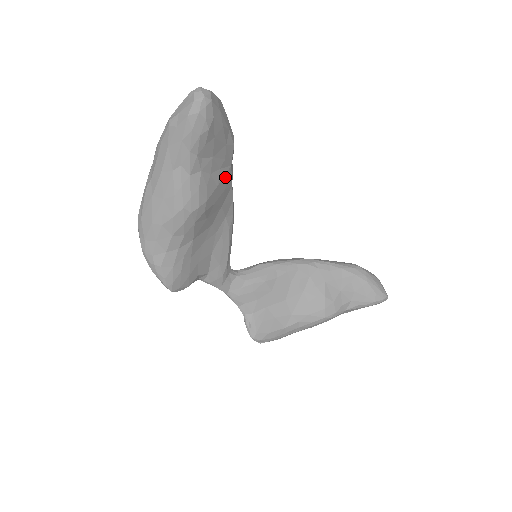
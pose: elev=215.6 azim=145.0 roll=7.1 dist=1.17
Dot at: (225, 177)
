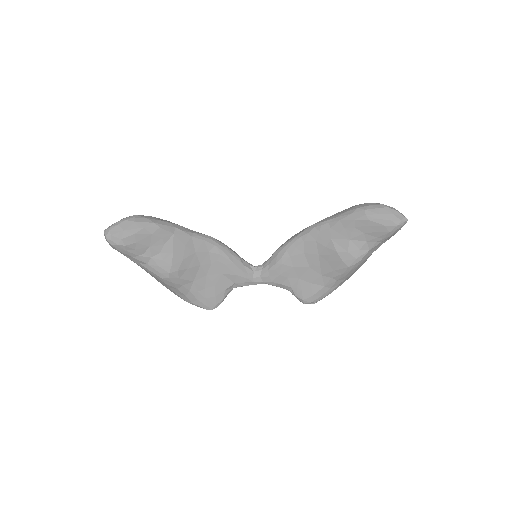
Dot at: (176, 242)
